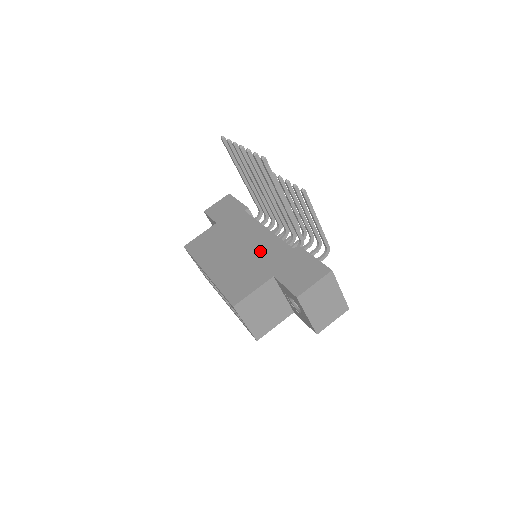
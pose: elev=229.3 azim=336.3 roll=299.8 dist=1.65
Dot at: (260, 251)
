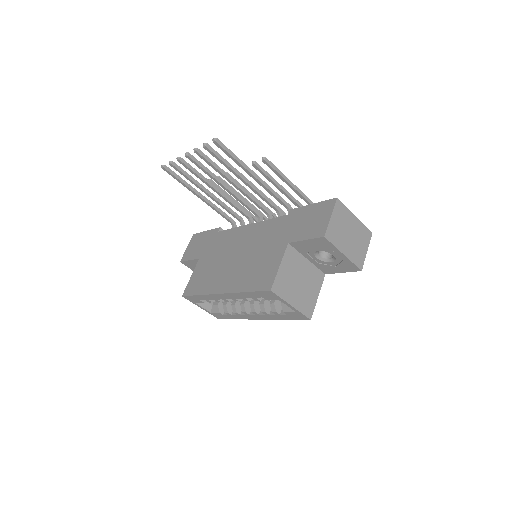
Dot at: (259, 240)
